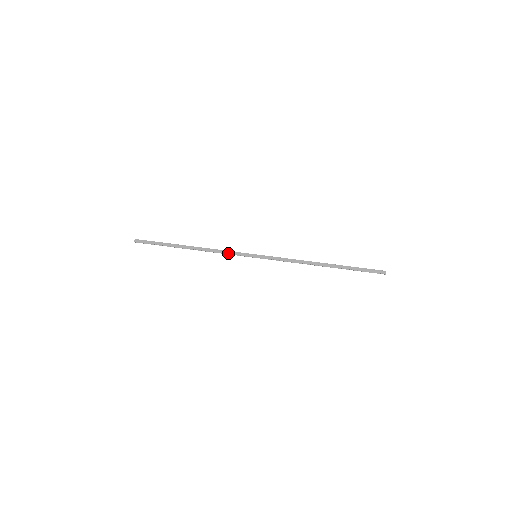
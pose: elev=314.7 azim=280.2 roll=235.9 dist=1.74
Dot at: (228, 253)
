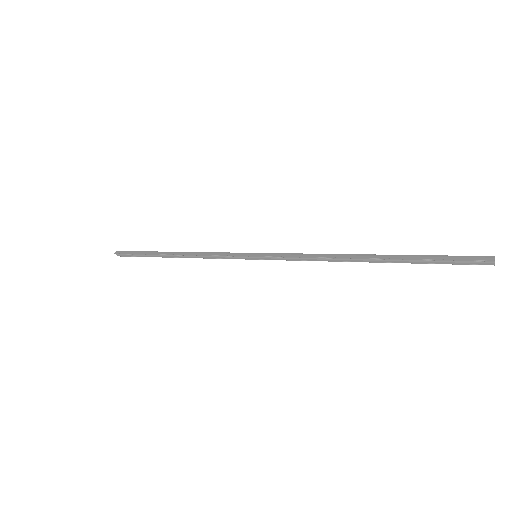
Dot at: (217, 255)
